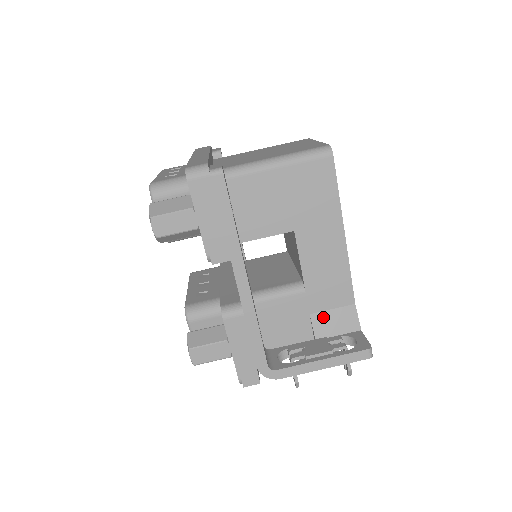
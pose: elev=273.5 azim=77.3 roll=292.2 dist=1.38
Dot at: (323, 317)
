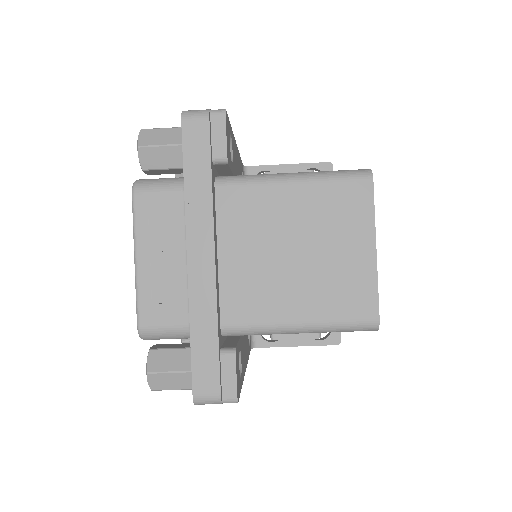
Dot at: occluded
